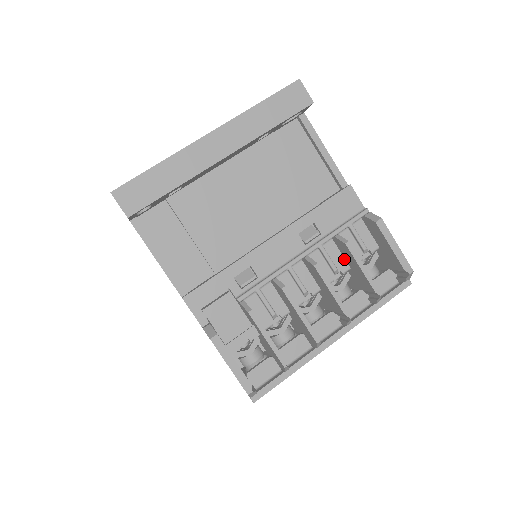
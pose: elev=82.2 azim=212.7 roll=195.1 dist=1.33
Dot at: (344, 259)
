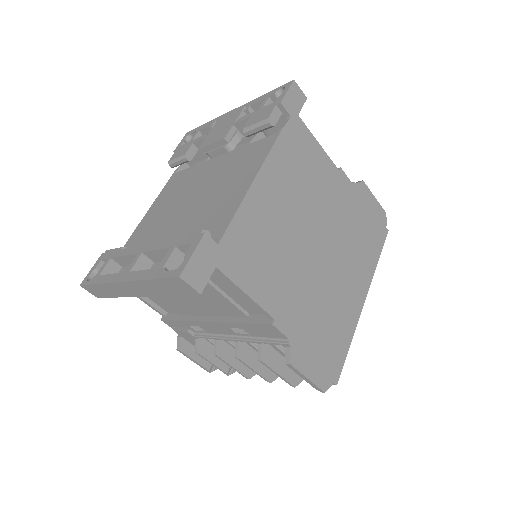
Dot at: occluded
